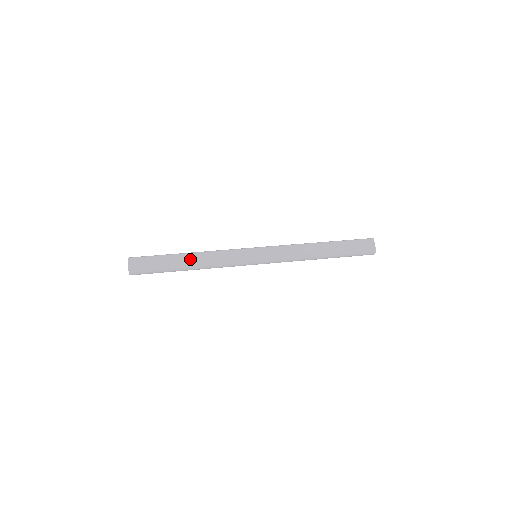
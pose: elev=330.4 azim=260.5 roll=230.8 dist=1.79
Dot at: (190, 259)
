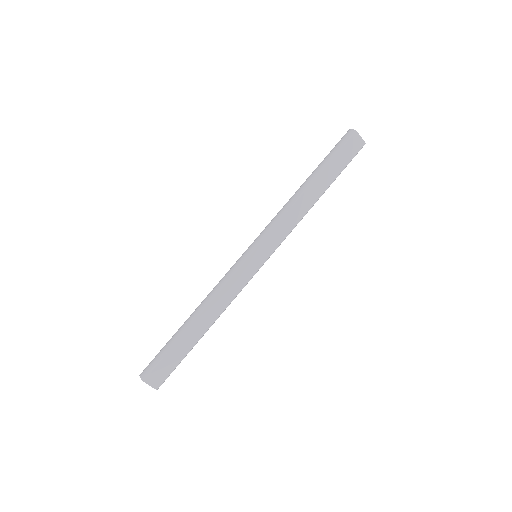
Dot at: (202, 324)
